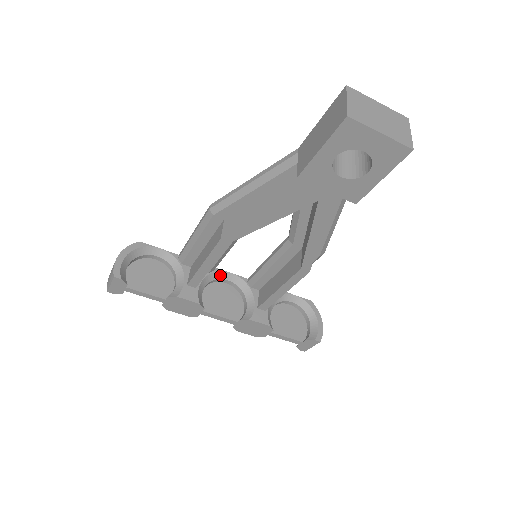
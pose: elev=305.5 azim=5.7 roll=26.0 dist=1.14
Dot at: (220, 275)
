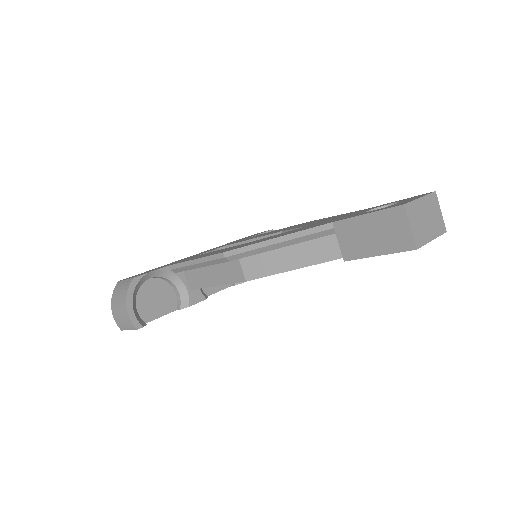
Dot at: occluded
